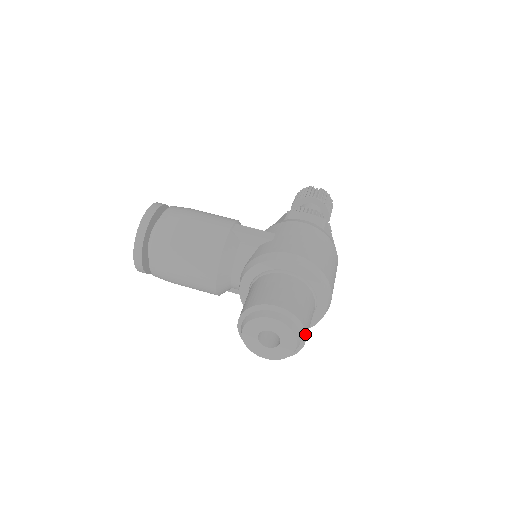
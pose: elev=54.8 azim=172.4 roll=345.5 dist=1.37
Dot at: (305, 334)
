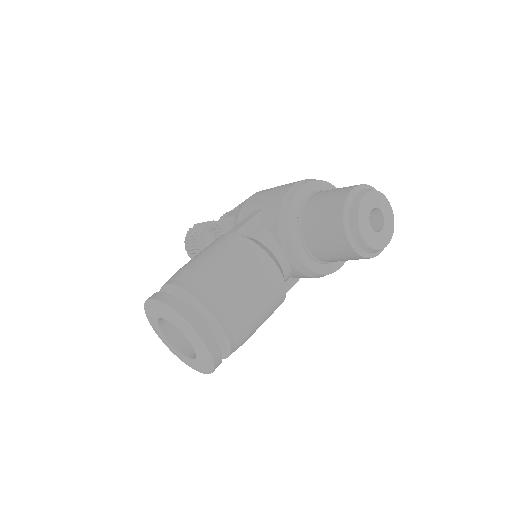
Dot at: occluded
